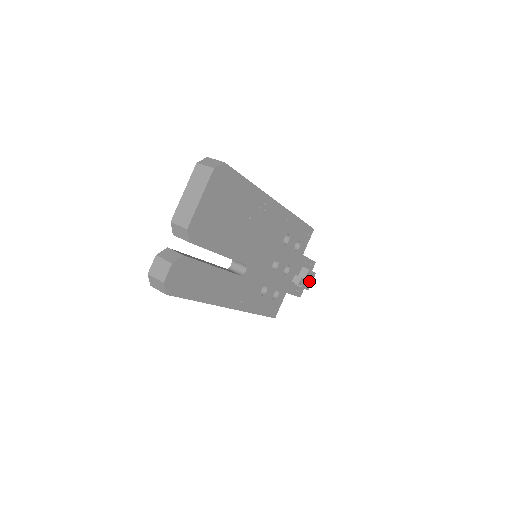
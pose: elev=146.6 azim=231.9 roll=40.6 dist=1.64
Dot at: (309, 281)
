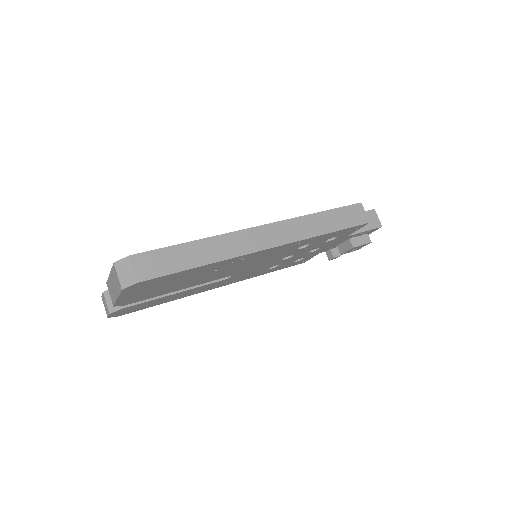
Dot at: (357, 248)
